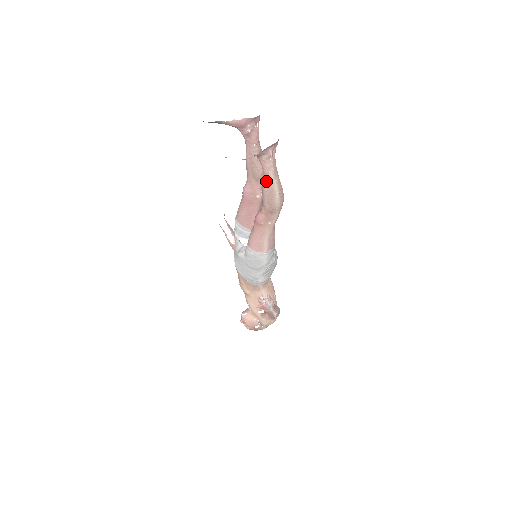
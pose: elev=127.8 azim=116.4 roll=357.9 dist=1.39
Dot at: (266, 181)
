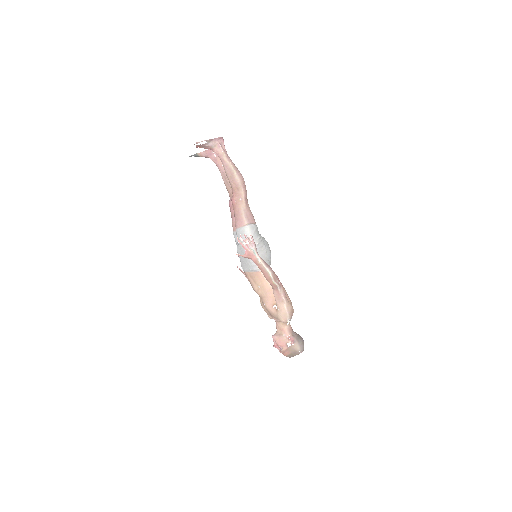
Dot at: (224, 165)
